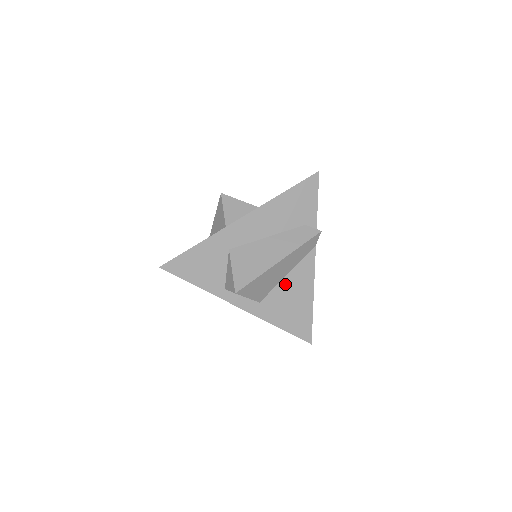
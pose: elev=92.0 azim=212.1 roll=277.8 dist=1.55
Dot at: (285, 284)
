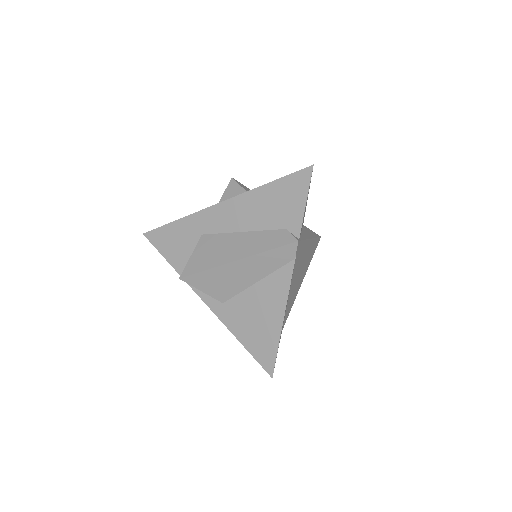
Dot at: (253, 293)
